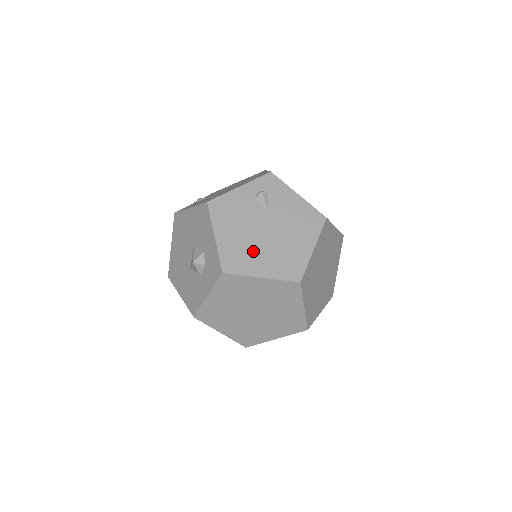
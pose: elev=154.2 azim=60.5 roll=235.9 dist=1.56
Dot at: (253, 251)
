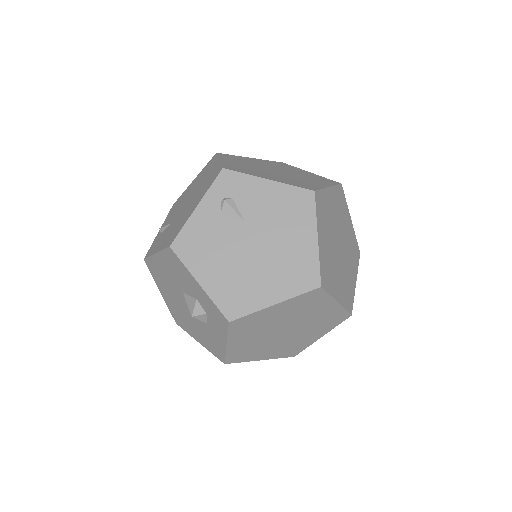
Dot at: (250, 278)
